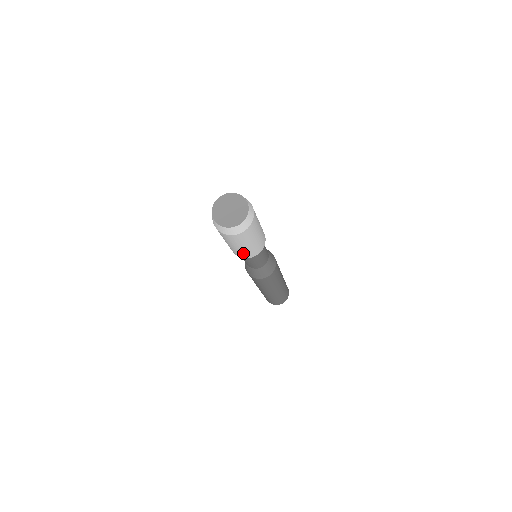
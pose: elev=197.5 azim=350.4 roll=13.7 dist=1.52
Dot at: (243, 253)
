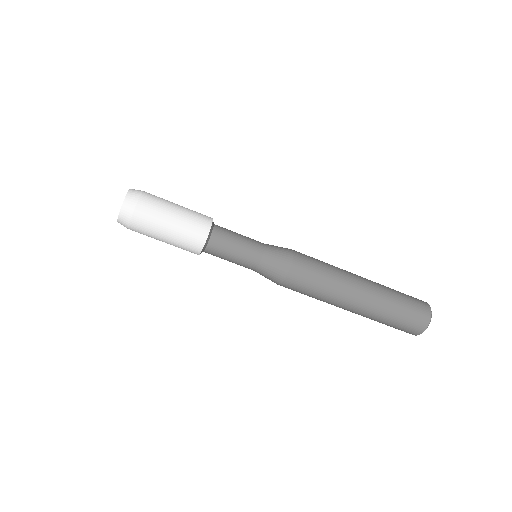
Dot at: (186, 243)
